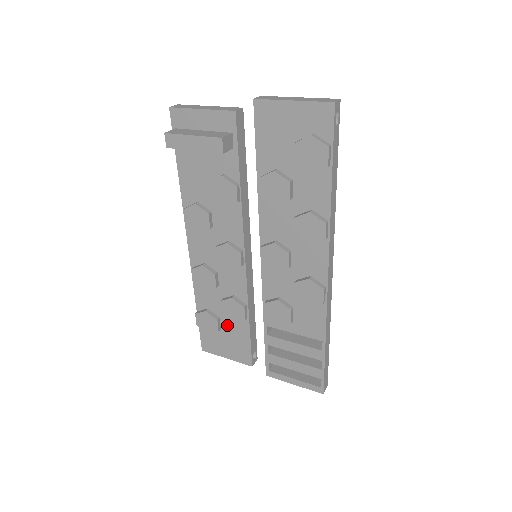
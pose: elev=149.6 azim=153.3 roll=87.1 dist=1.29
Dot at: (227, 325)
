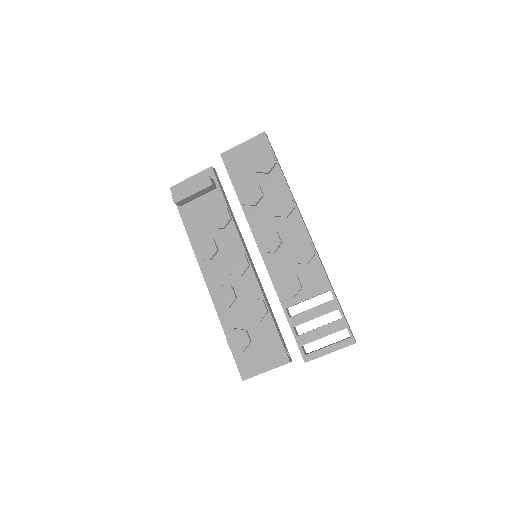
Dot at: (255, 333)
